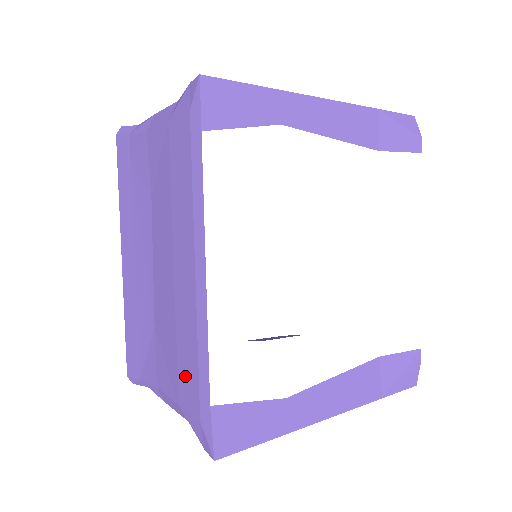
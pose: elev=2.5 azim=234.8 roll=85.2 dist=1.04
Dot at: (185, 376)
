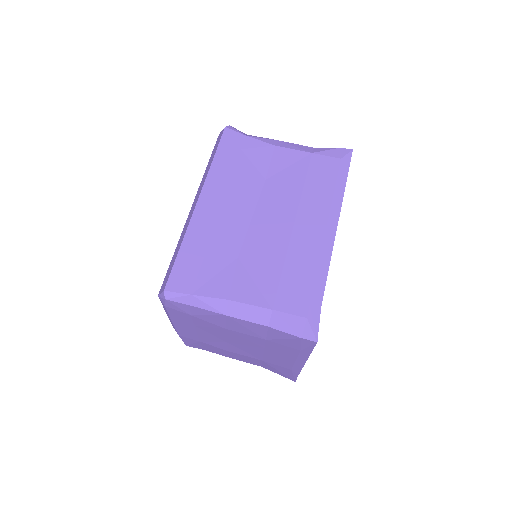
Dot at: (291, 290)
